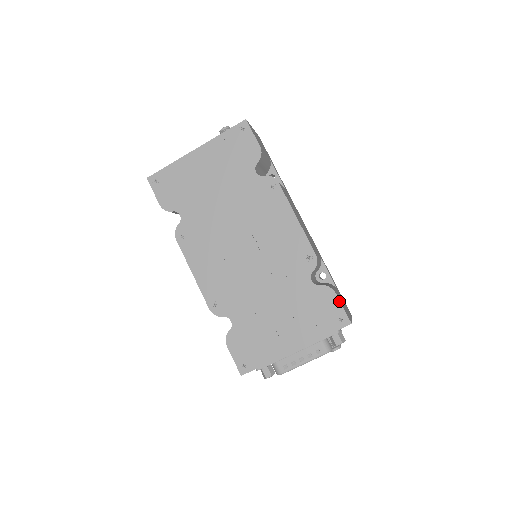
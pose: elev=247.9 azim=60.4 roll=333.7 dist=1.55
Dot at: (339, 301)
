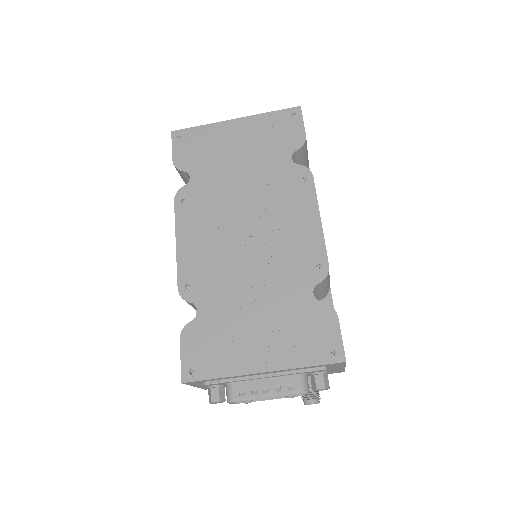
Dot at: (339, 328)
